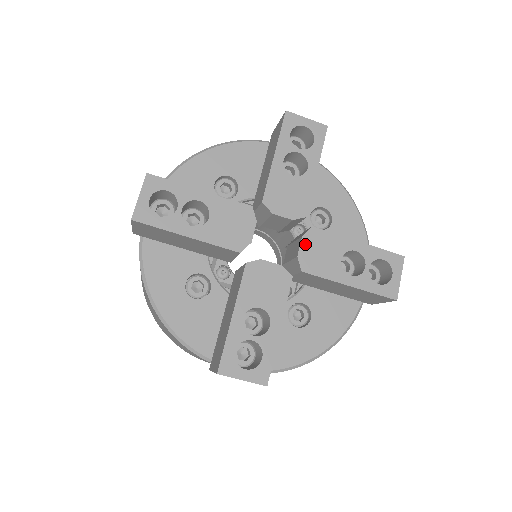
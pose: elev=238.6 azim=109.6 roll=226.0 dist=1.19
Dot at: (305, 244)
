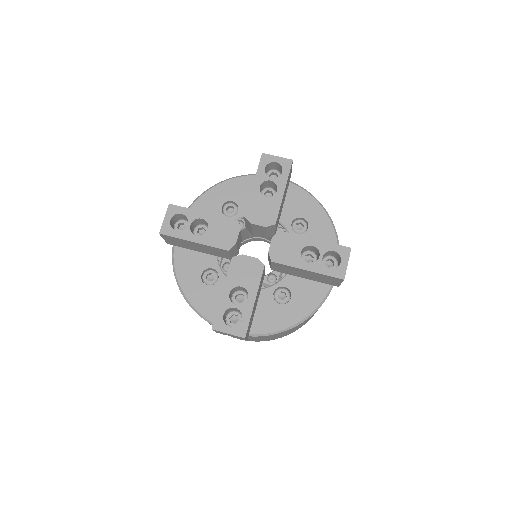
Dot at: (274, 243)
